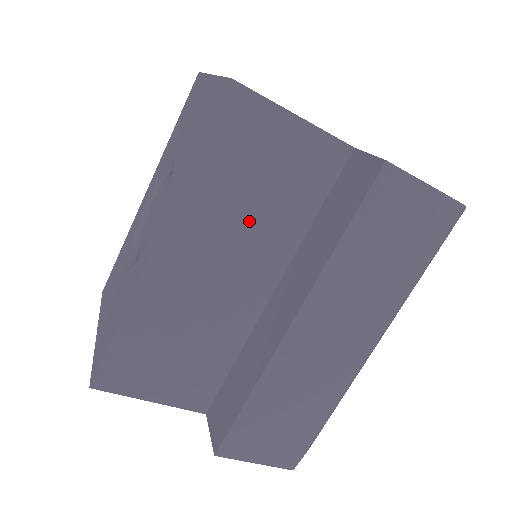
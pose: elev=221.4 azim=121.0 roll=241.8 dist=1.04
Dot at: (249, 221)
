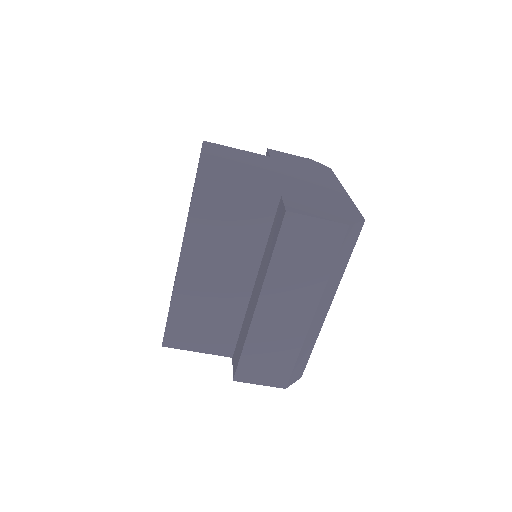
Dot at: (227, 247)
